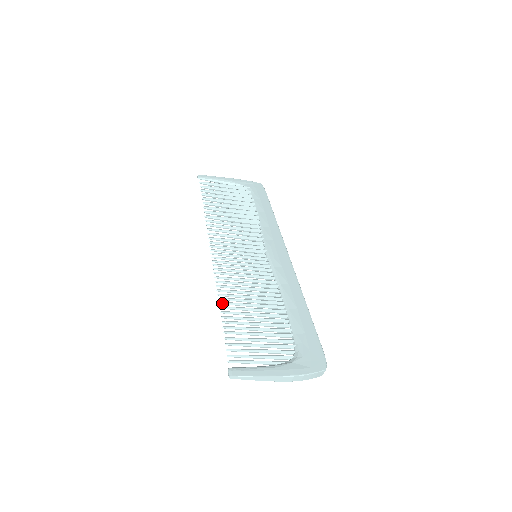
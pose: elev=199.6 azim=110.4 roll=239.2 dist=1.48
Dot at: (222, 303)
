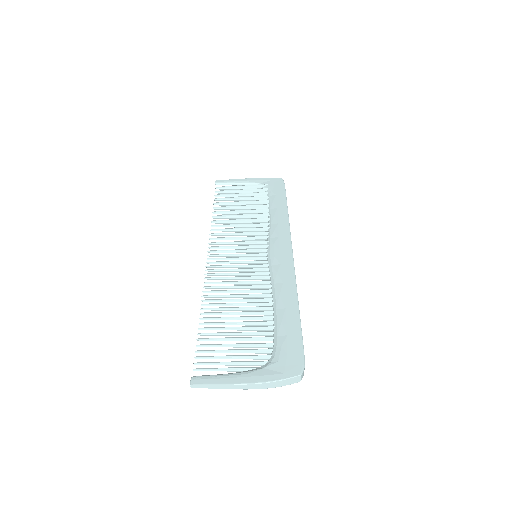
Dot at: (204, 309)
